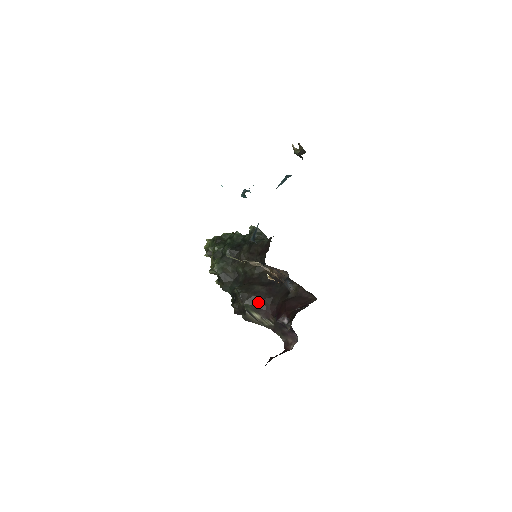
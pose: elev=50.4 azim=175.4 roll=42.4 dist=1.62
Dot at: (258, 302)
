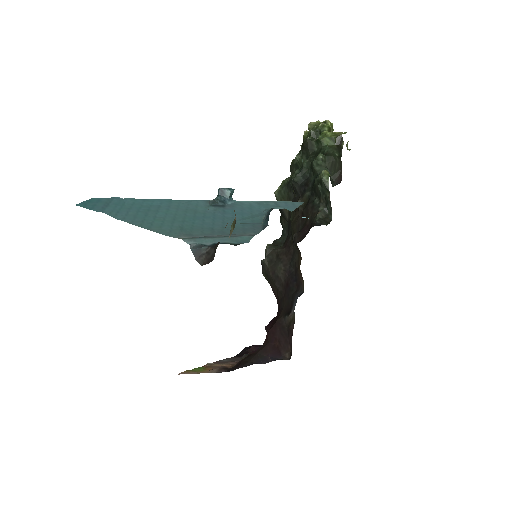
Dot at: (272, 285)
